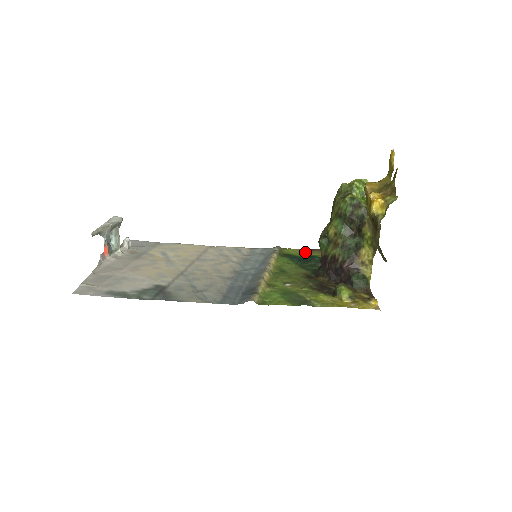
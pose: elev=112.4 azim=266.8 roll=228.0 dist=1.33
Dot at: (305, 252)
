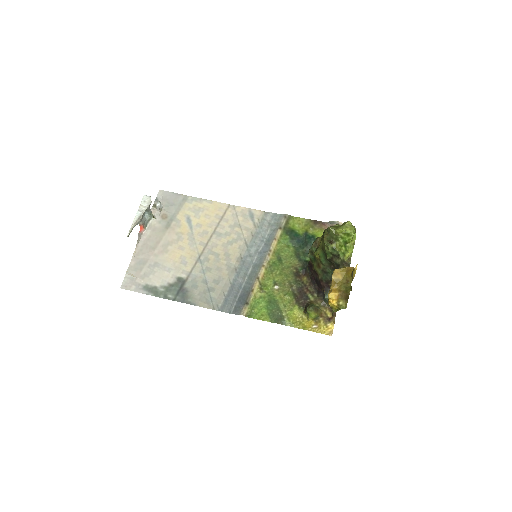
Dot at: (308, 226)
